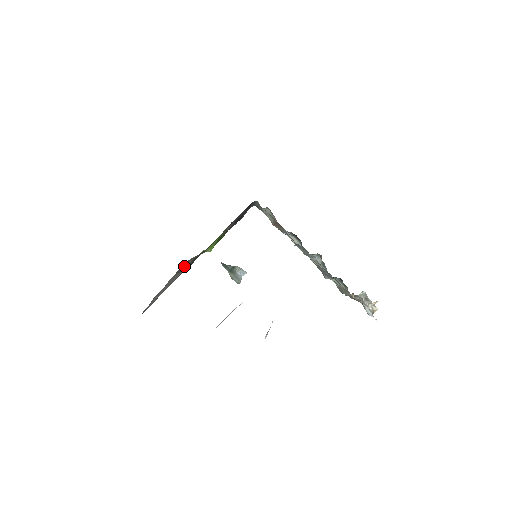
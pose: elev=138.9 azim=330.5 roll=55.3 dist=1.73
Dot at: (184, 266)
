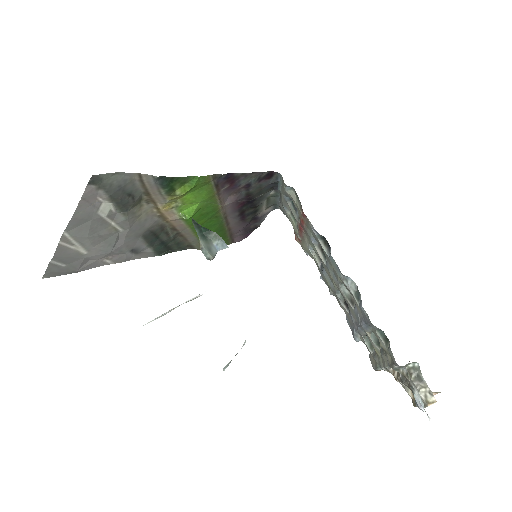
Dot at: (129, 193)
